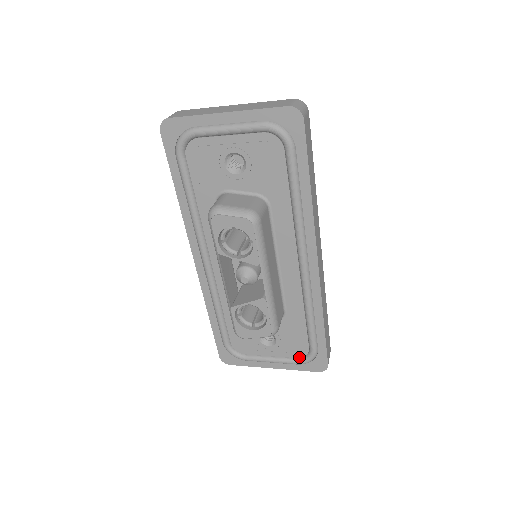
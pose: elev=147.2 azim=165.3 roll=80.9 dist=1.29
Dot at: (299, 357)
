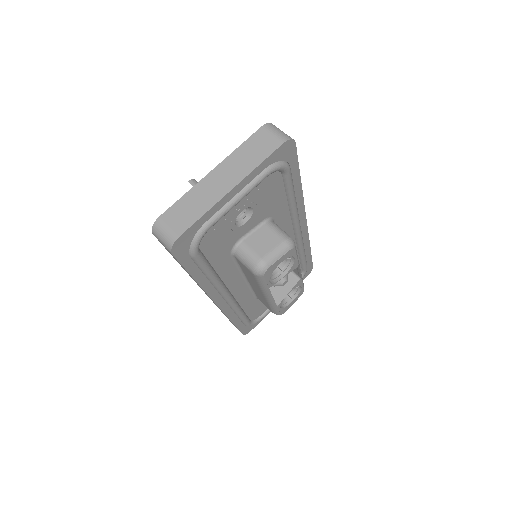
Dot at: occluded
